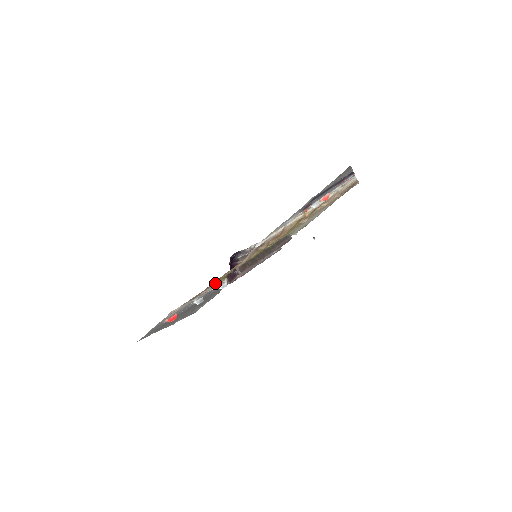
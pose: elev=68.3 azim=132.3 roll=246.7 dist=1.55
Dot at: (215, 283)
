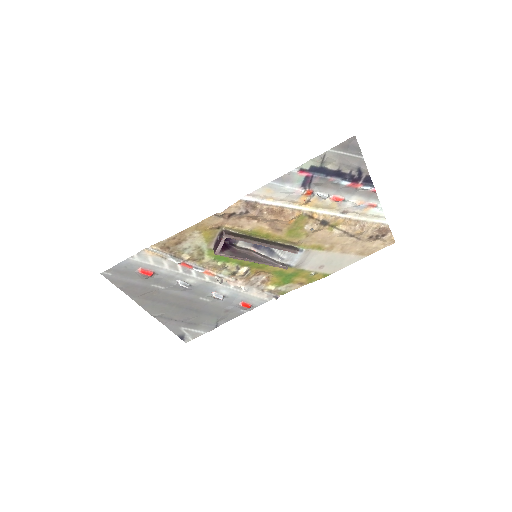
Dot at: (198, 238)
